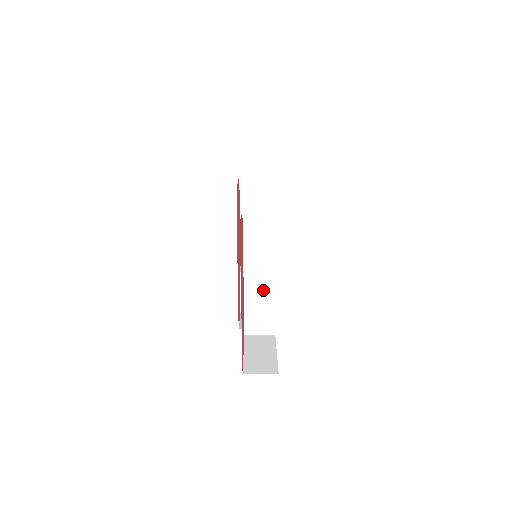
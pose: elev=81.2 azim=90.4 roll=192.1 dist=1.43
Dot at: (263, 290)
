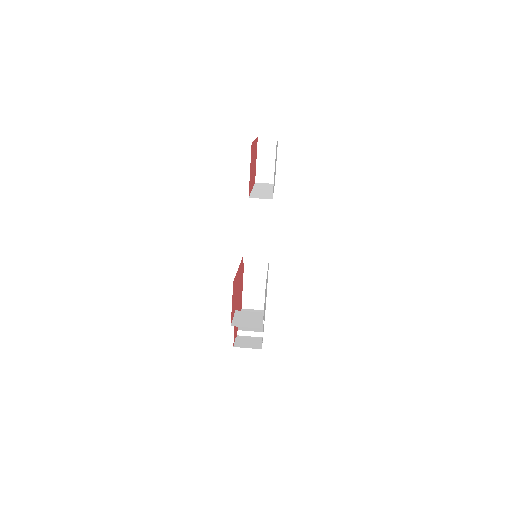
Dot at: (265, 192)
